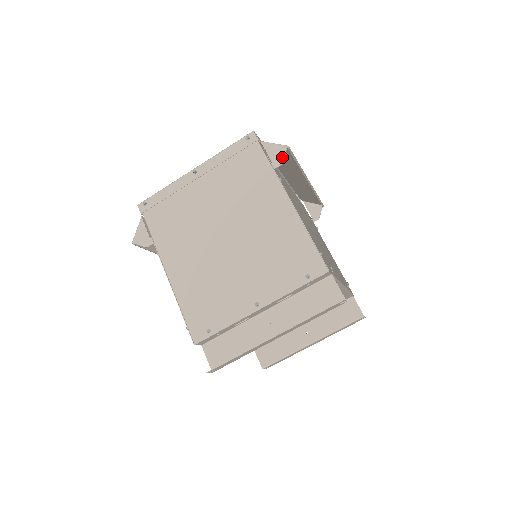
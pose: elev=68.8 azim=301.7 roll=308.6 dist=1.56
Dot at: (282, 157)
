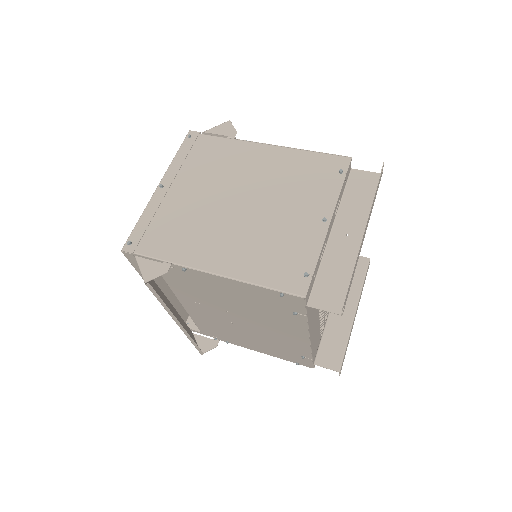
Dot at: (232, 128)
